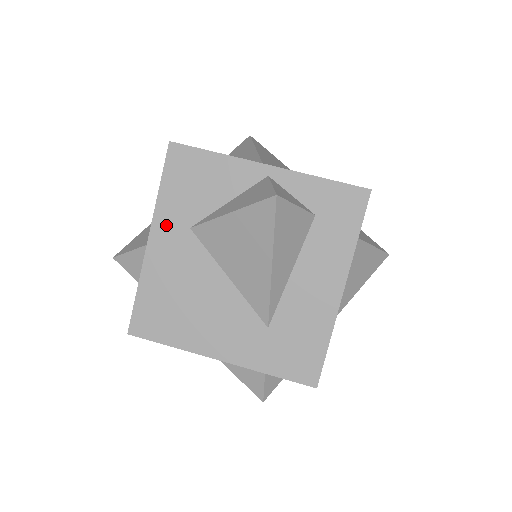
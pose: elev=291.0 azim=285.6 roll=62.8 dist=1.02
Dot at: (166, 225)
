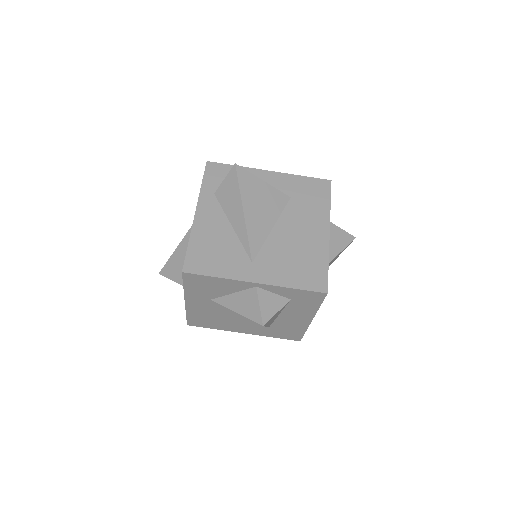
Dot at: (194, 298)
